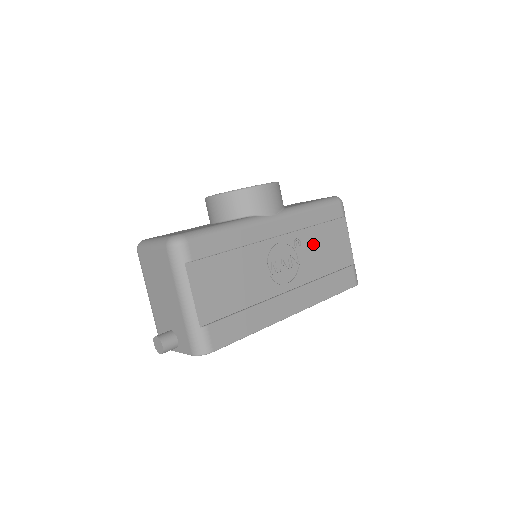
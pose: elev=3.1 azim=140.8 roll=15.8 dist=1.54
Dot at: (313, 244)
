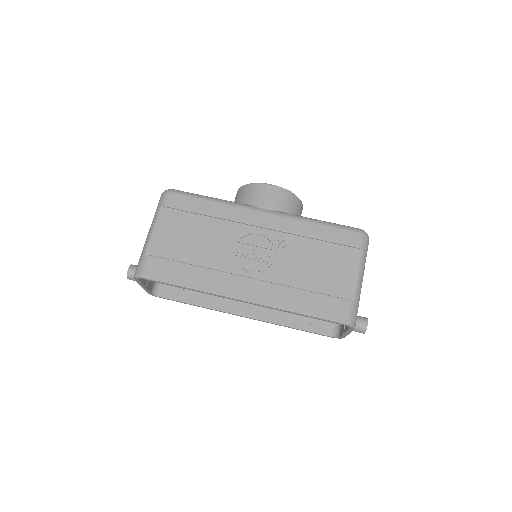
Dot at: (301, 254)
